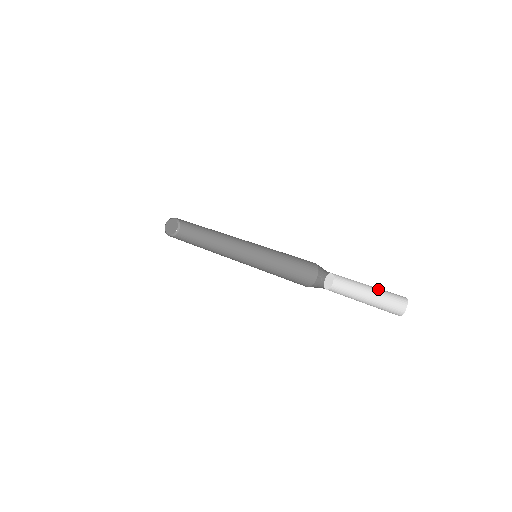
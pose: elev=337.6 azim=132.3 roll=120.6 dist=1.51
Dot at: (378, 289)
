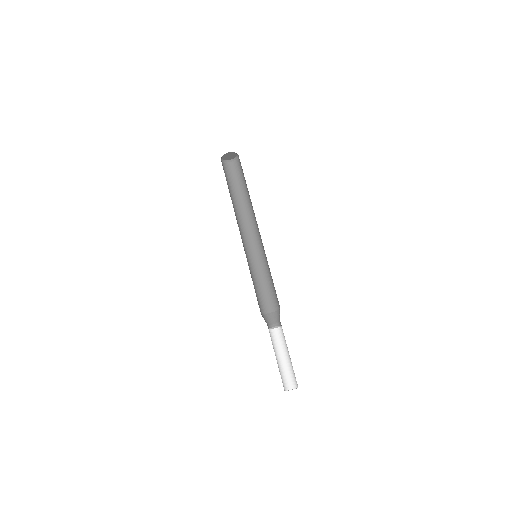
Dot at: occluded
